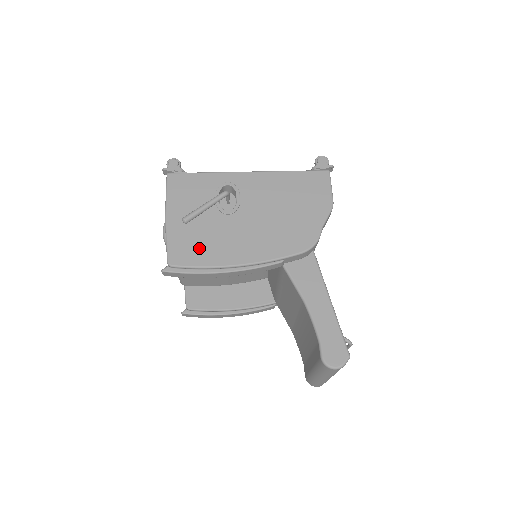
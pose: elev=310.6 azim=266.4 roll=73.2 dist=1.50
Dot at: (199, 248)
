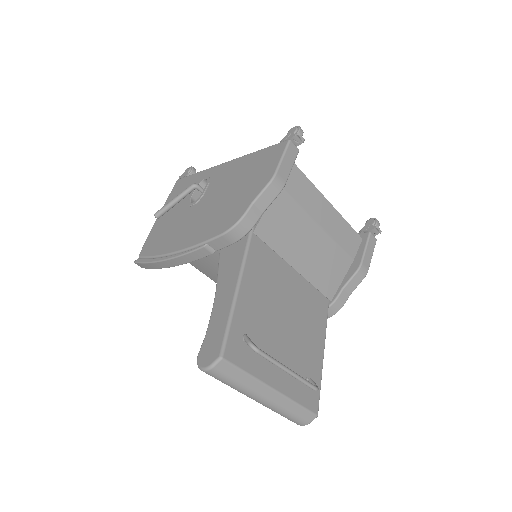
Dot at: (160, 240)
